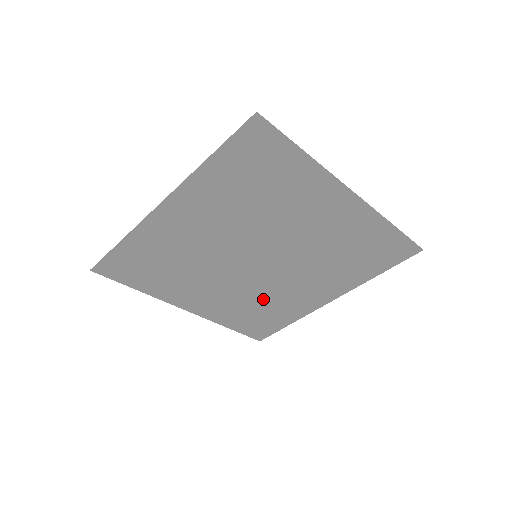
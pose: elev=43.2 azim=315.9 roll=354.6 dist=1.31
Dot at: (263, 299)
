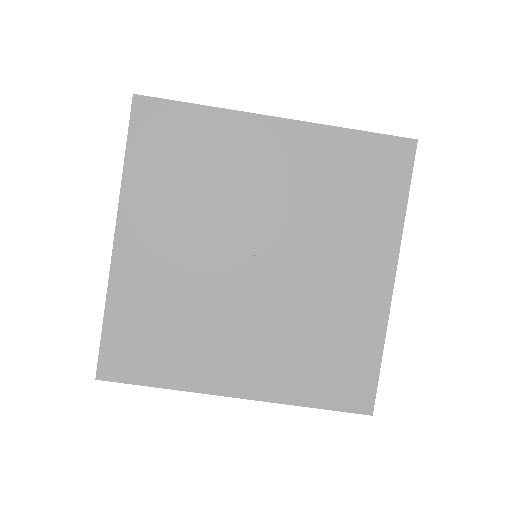
Dot at: (192, 314)
